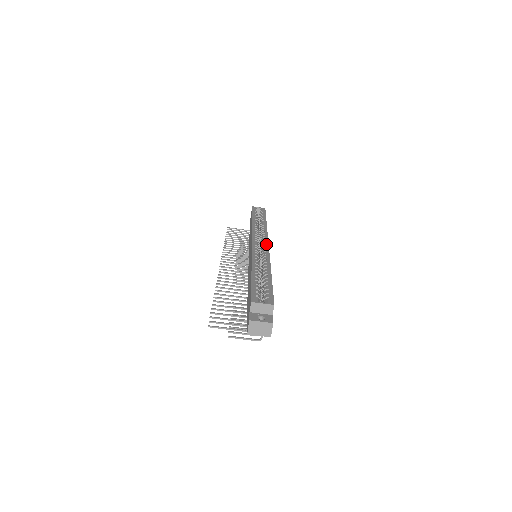
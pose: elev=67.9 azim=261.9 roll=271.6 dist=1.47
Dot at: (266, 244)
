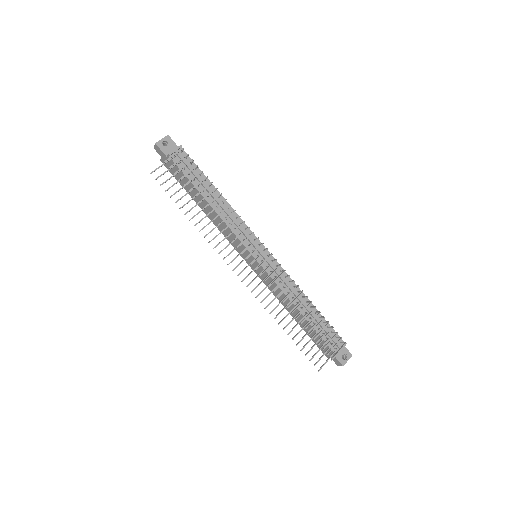
Dot at: occluded
